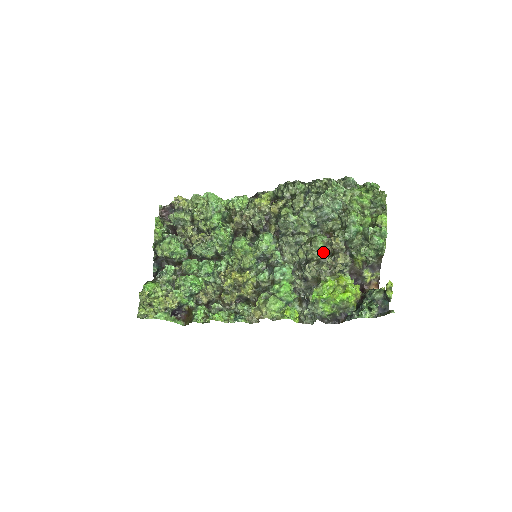
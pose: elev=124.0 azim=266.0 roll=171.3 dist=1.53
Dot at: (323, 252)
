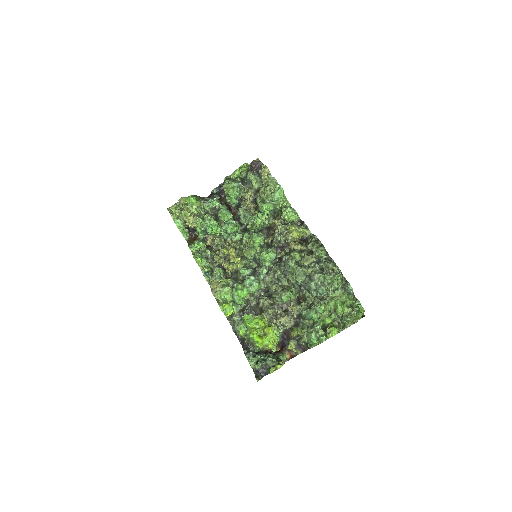
Dot at: (283, 303)
